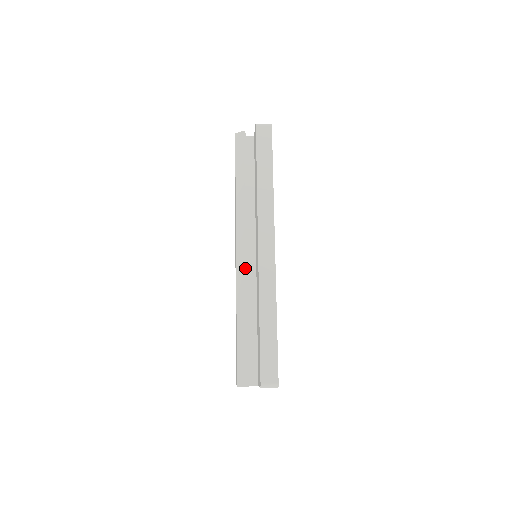
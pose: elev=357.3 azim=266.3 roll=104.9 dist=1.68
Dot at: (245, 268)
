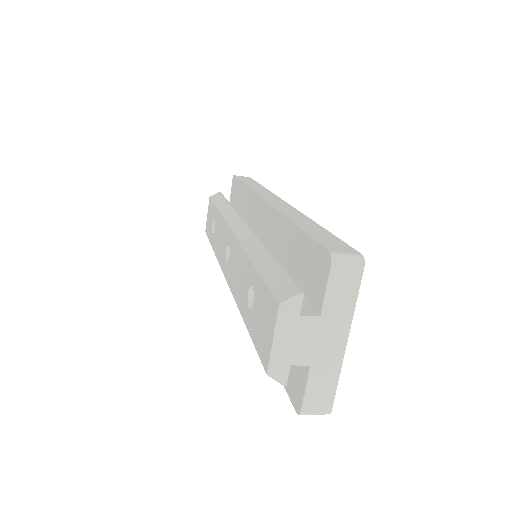
Dot at: (249, 229)
